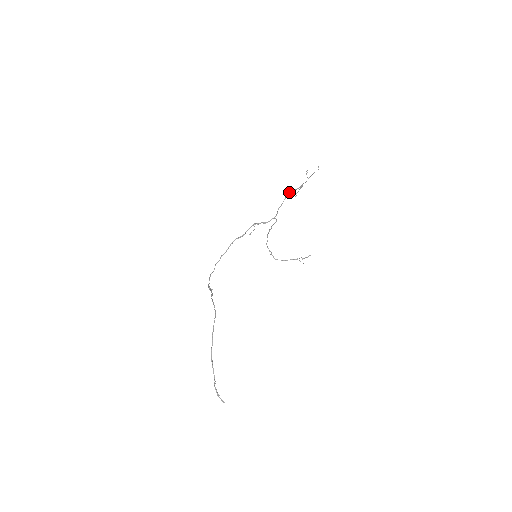
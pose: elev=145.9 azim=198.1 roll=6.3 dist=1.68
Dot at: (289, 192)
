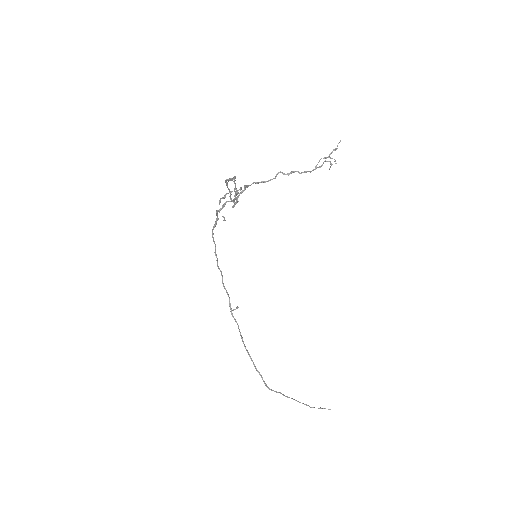
Dot at: occluded
